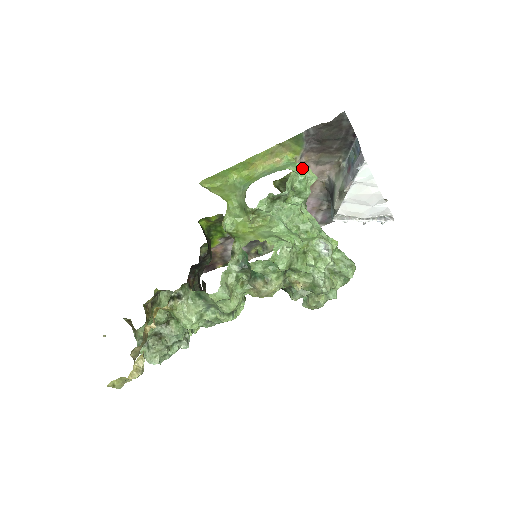
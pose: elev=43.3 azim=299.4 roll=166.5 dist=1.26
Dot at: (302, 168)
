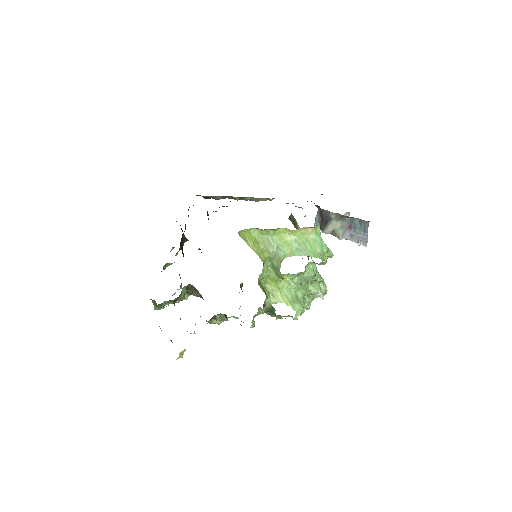
Dot at: (327, 252)
